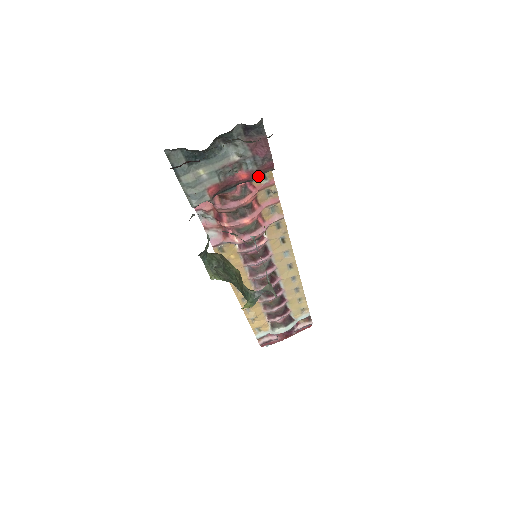
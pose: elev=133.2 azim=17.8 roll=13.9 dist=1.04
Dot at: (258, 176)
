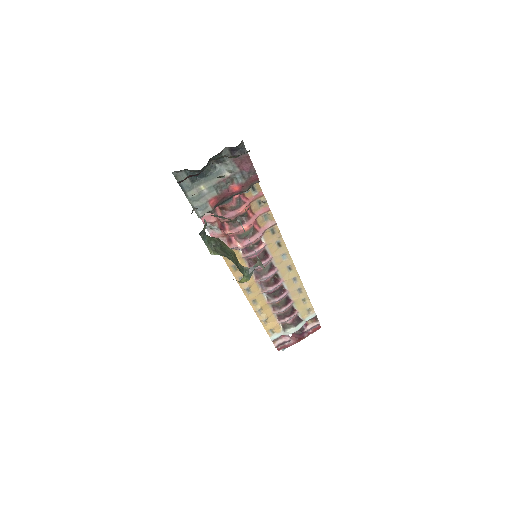
Dot at: (247, 188)
